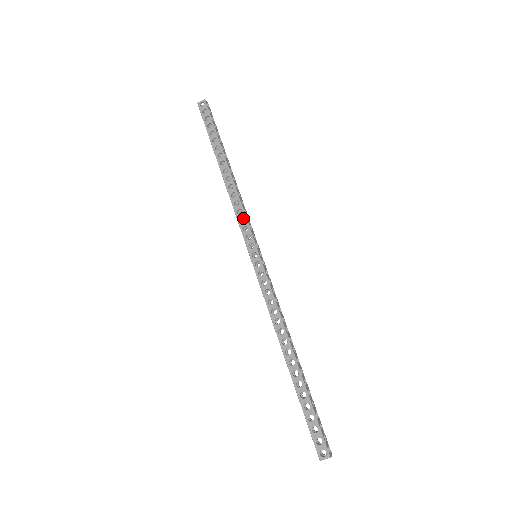
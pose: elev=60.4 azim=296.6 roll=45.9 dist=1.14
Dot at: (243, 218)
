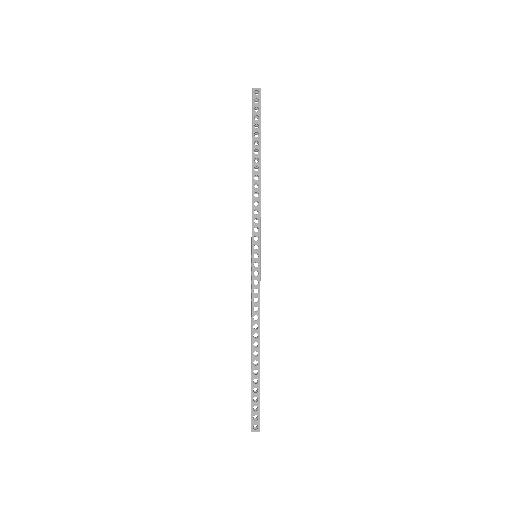
Dot at: (256, 217)
